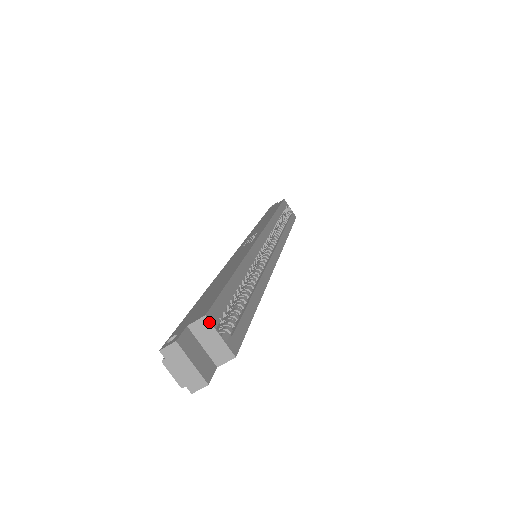
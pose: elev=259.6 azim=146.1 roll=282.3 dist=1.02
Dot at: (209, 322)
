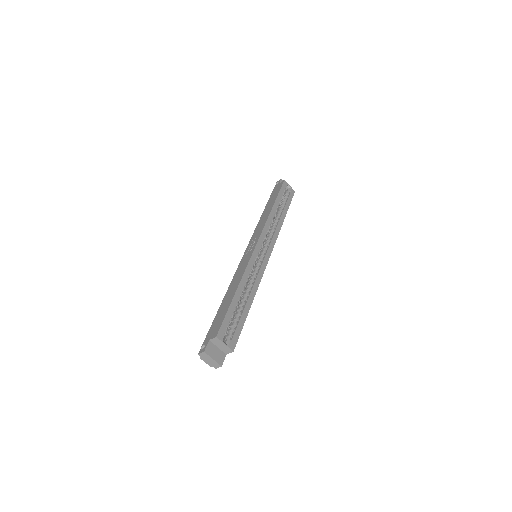
Dot at: (218, 339)
